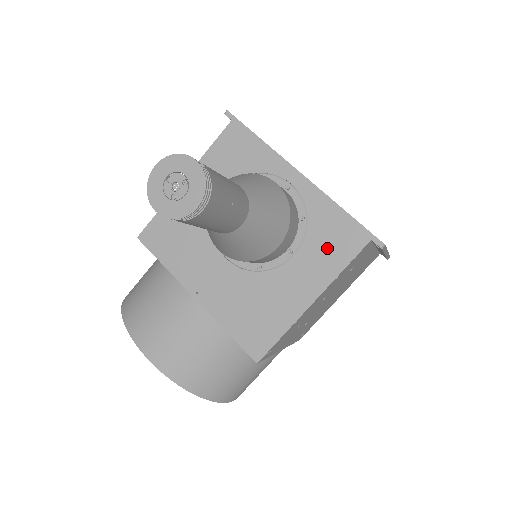
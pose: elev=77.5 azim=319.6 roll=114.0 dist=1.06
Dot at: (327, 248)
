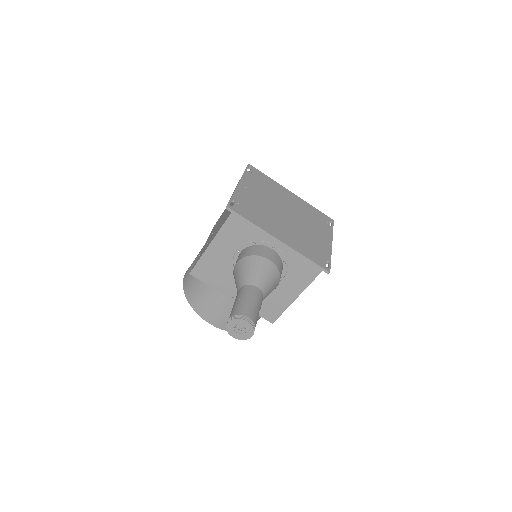
Dot at: (300, 275)
